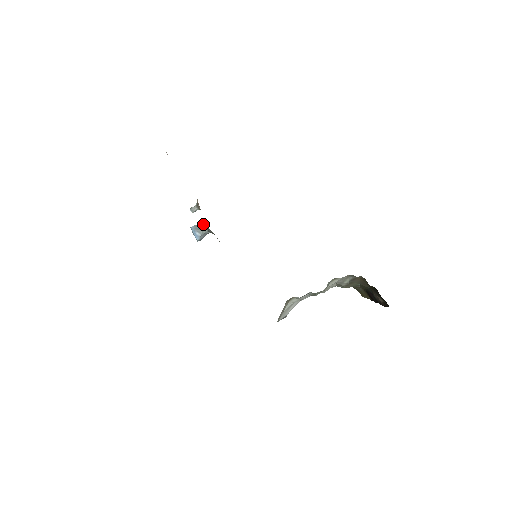
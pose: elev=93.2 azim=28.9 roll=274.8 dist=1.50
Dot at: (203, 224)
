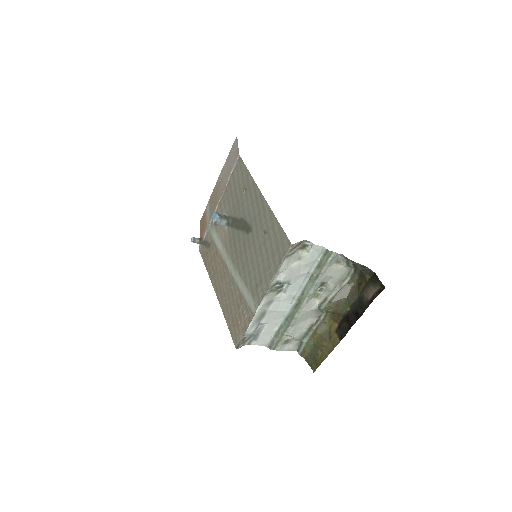
Dot at: (224, 216)
